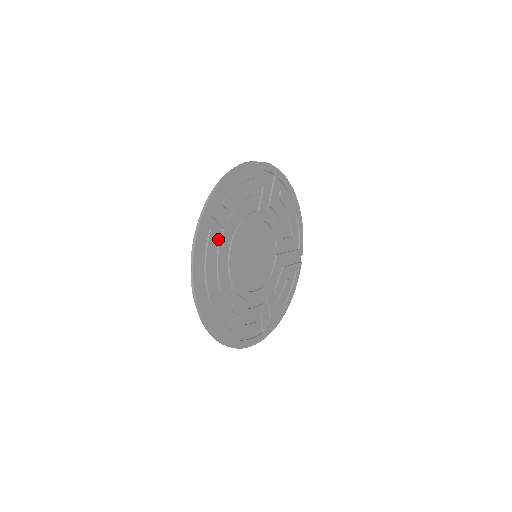
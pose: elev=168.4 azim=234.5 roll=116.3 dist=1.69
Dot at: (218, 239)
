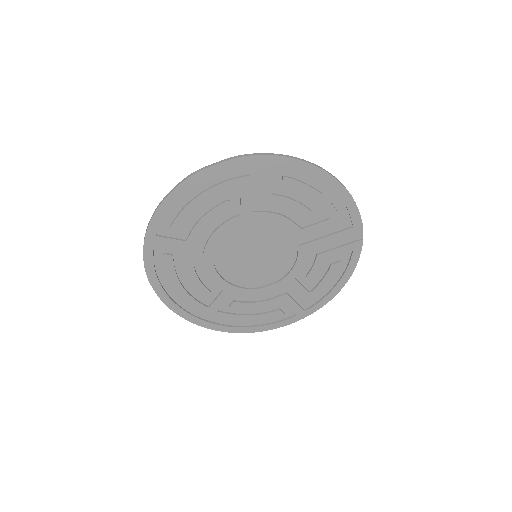
Dot at: (181, 258)
